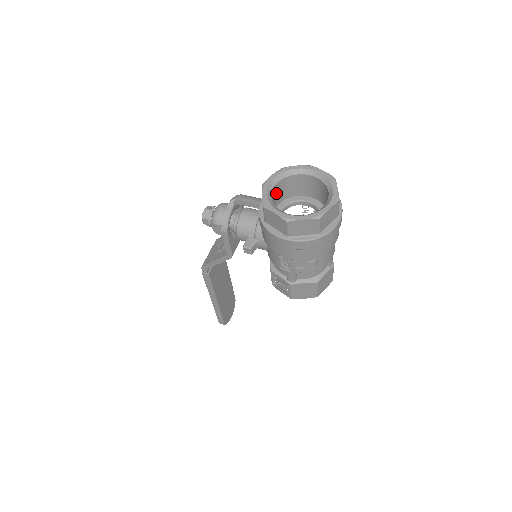
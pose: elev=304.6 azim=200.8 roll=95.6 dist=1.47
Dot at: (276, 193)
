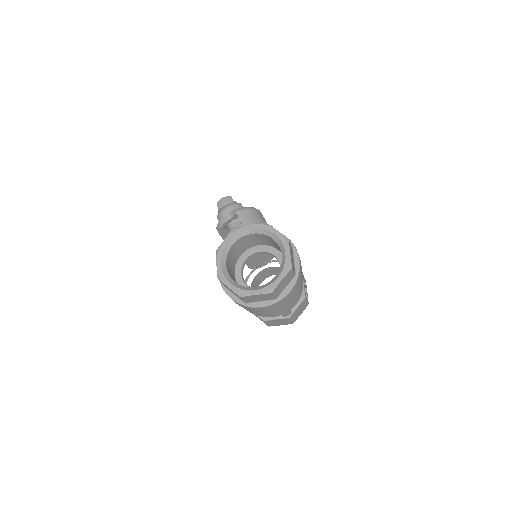
Dot at: (250, 239)
